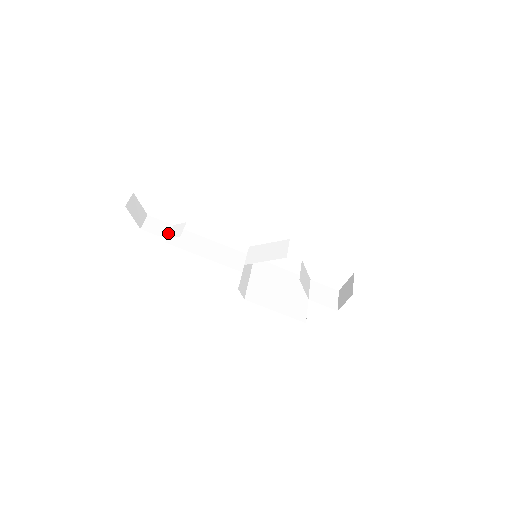
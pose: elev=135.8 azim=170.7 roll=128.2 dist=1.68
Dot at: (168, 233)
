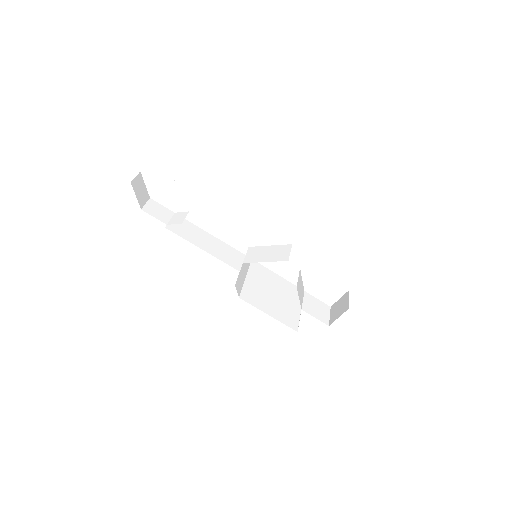
Dot at: (169, 219)
